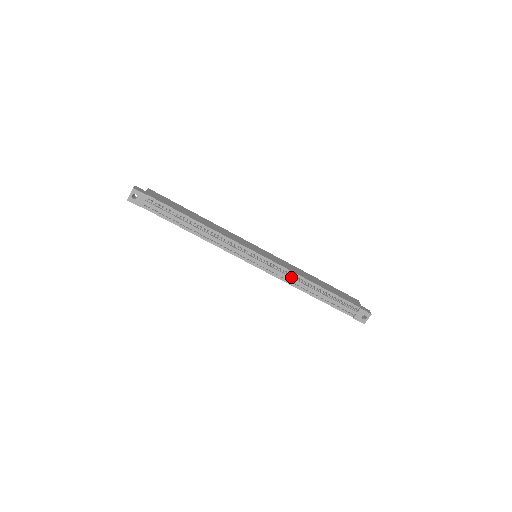
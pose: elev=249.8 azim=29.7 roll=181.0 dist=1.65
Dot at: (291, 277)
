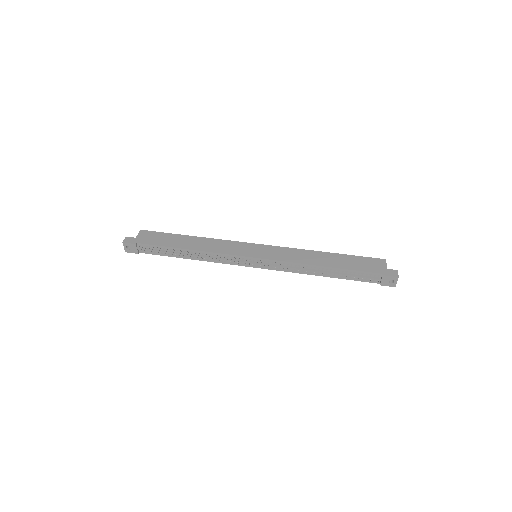
Dot at: (295, 268)
